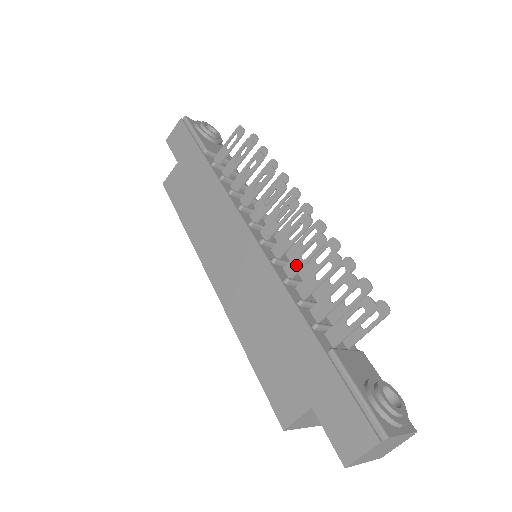
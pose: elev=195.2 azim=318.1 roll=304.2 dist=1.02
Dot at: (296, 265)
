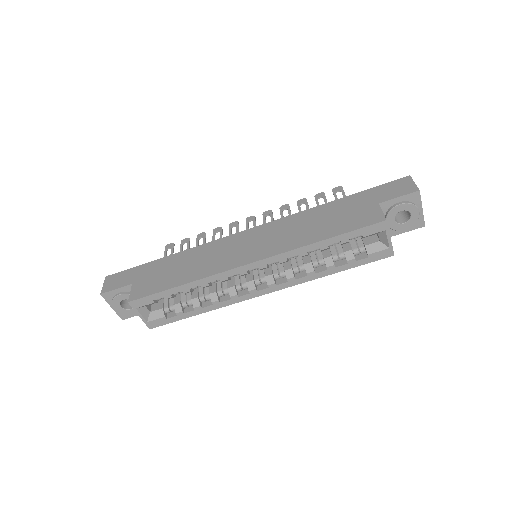
Dot at: occluded
